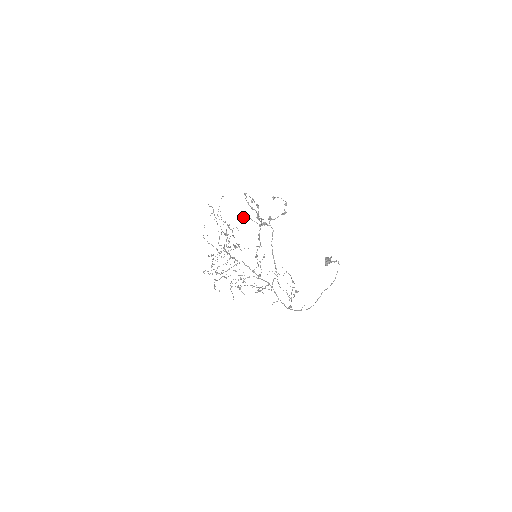
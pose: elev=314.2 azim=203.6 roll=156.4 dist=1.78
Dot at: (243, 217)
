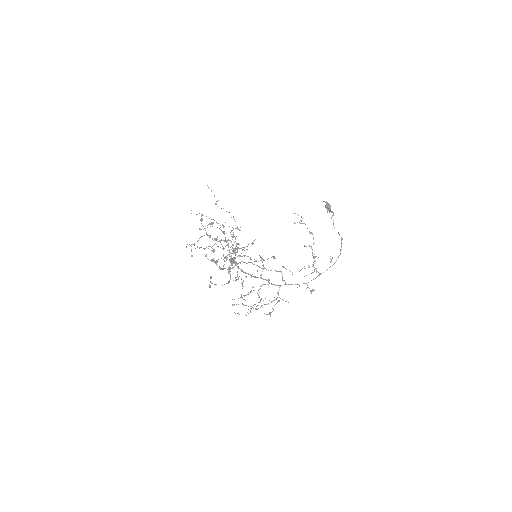
Dot at: (210, 278)
